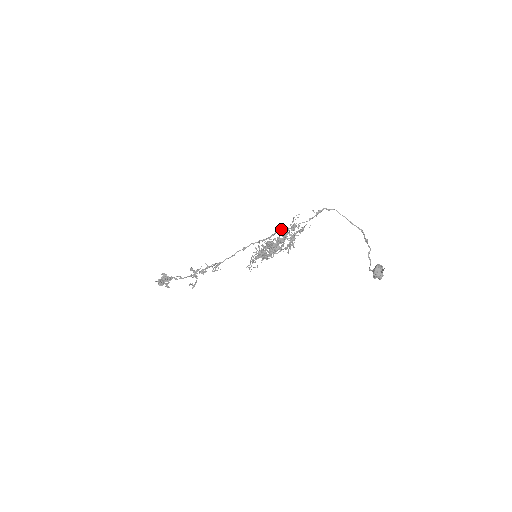
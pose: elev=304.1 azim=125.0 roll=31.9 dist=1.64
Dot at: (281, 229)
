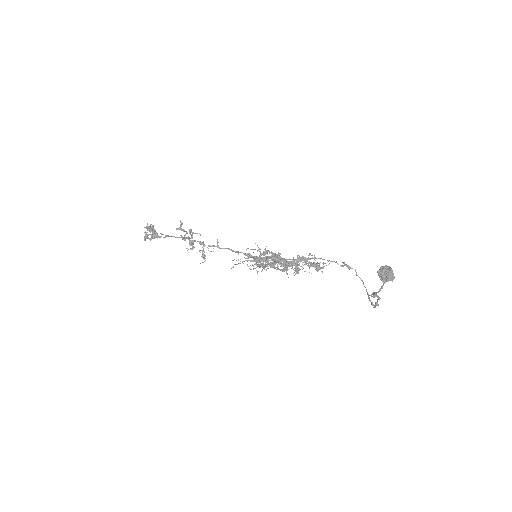
Dot at: occluded
